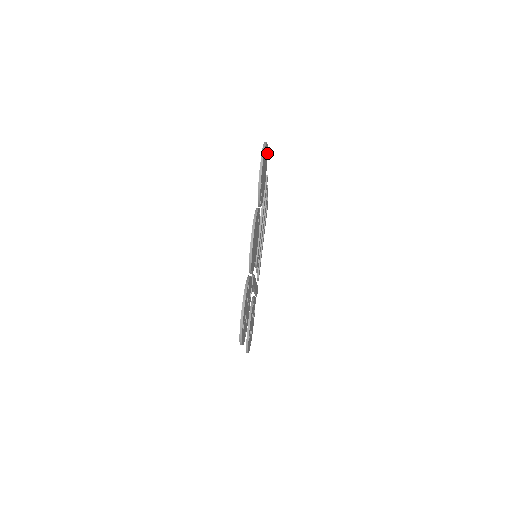
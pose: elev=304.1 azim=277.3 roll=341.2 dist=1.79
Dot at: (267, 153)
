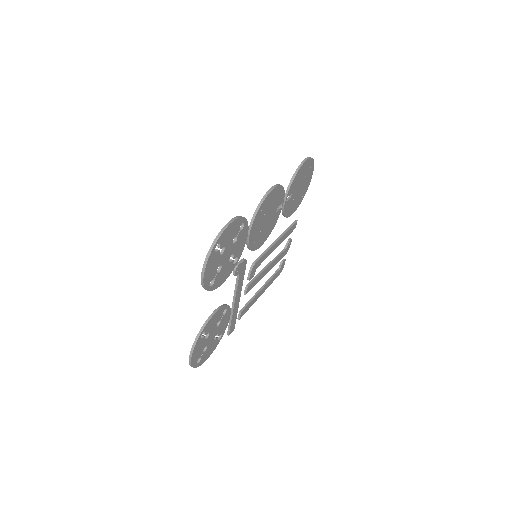
Dot at: (308, 186)
